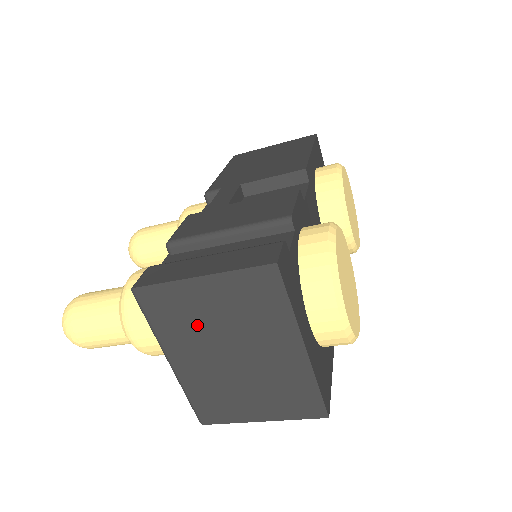
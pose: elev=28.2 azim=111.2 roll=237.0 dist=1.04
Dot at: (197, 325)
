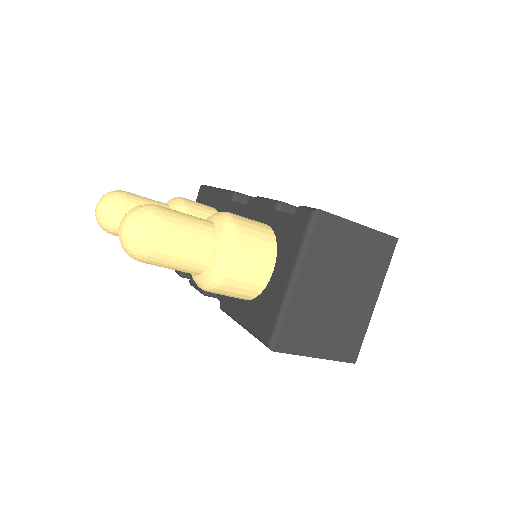
Dot at: (335, 258)
